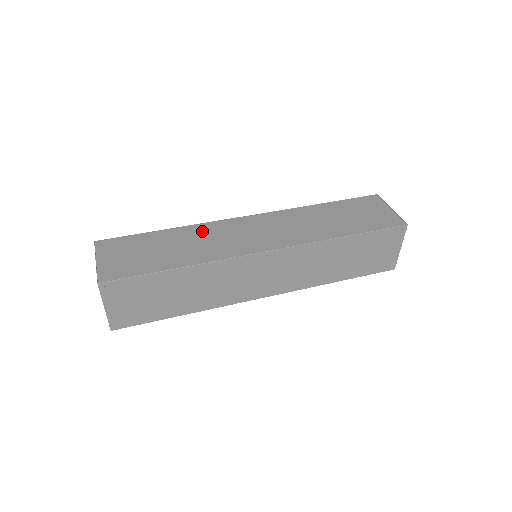
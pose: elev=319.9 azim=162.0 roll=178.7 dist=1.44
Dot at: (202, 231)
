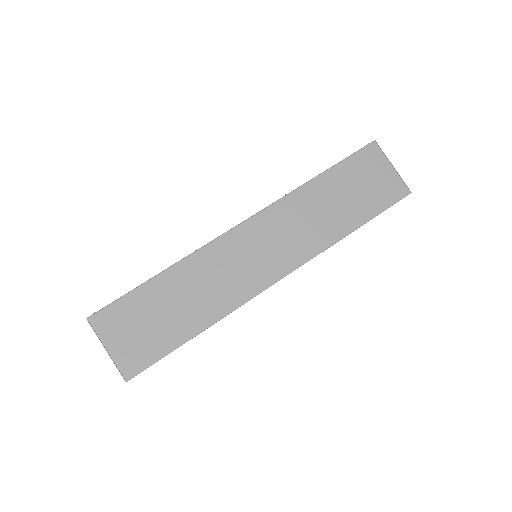
Dot at: (201, 265)
